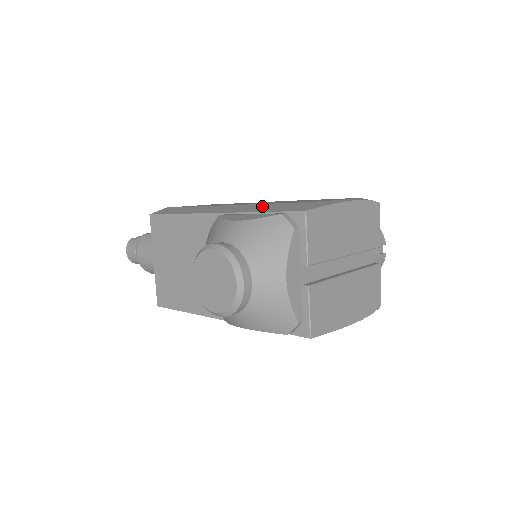
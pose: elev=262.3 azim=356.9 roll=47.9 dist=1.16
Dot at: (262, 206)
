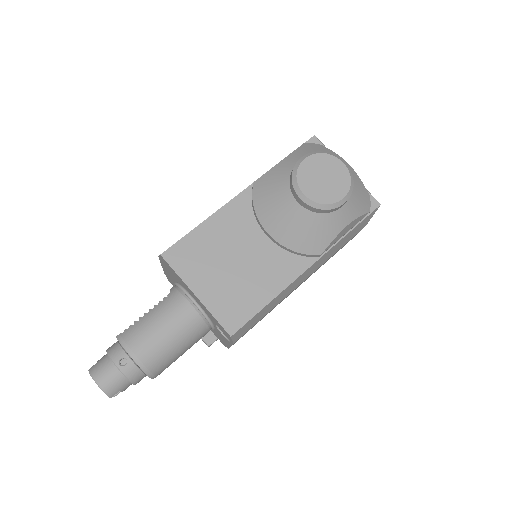
Dot at: occluded
